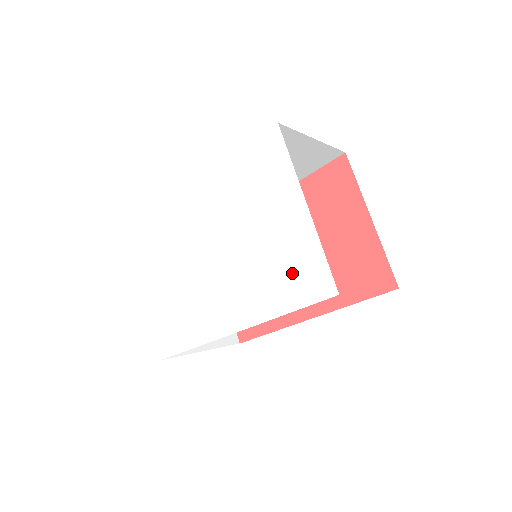
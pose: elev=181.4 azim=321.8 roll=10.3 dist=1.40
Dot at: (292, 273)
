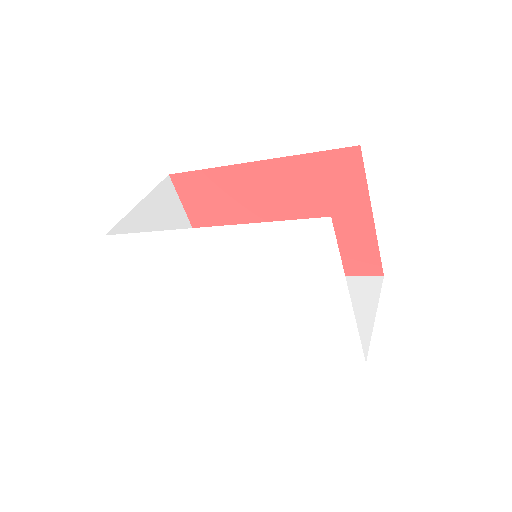
Dot at: (322, 337)
